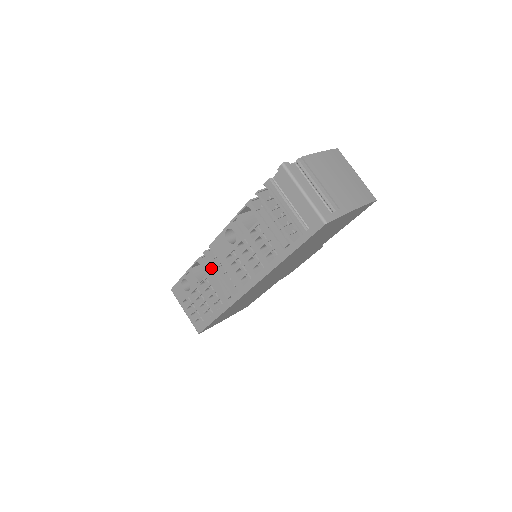
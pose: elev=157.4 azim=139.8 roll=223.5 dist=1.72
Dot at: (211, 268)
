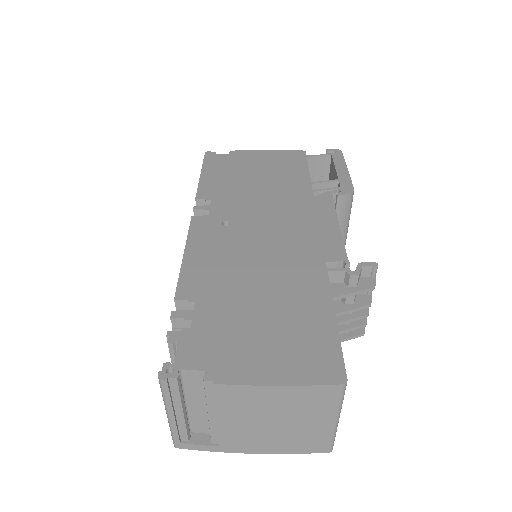
Dot at: occluded
